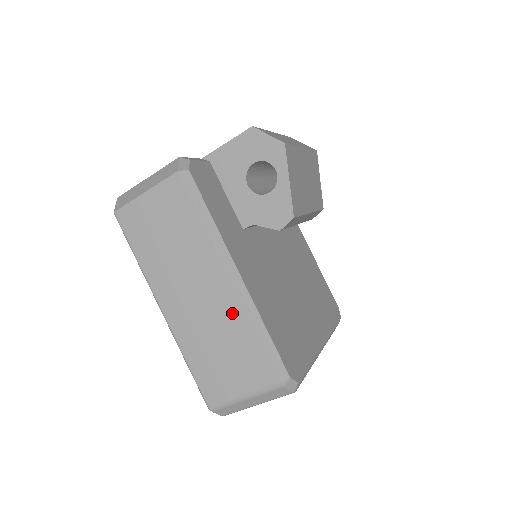
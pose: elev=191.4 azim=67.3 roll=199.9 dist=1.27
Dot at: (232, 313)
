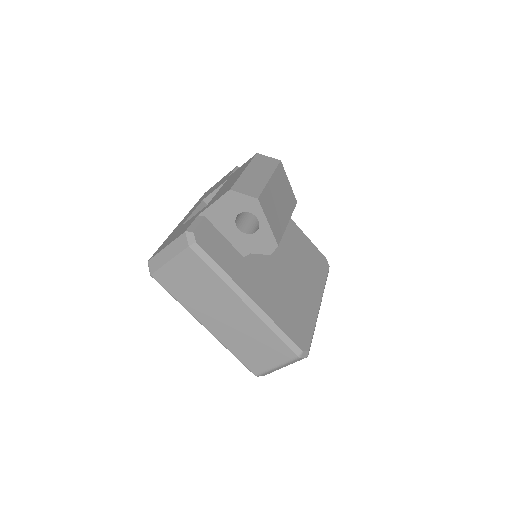
Dot at: (254, 324)
